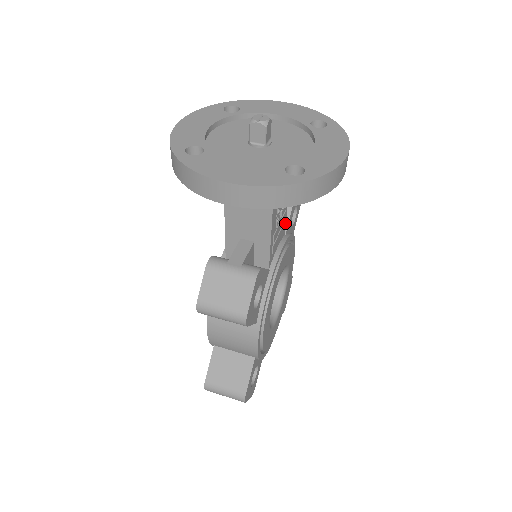
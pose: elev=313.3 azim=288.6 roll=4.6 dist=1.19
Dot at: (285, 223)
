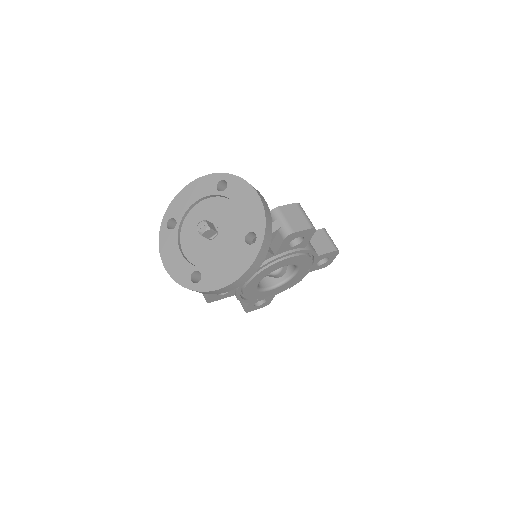
Dot at: (269, 253)
